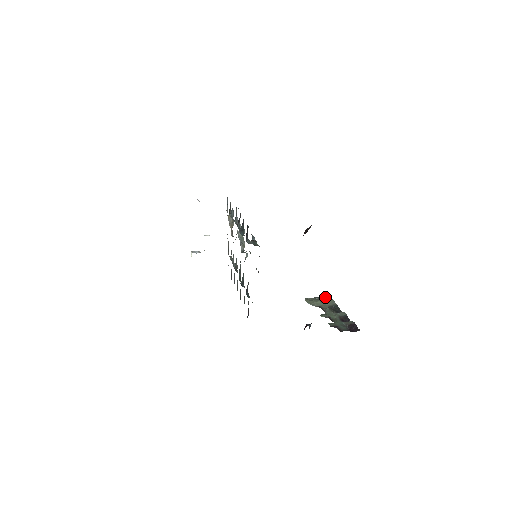
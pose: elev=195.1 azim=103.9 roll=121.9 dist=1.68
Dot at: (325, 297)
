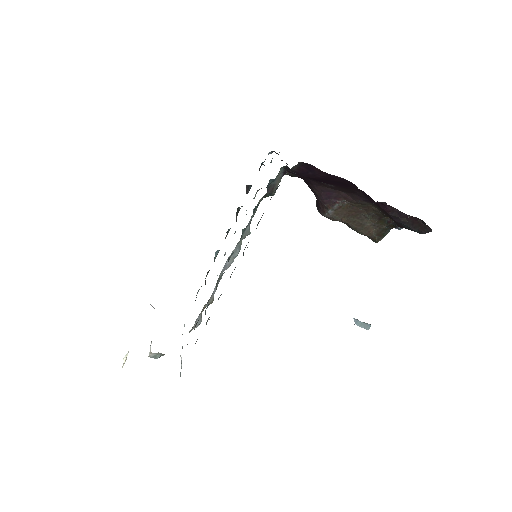
Dot at: (362, 323)
